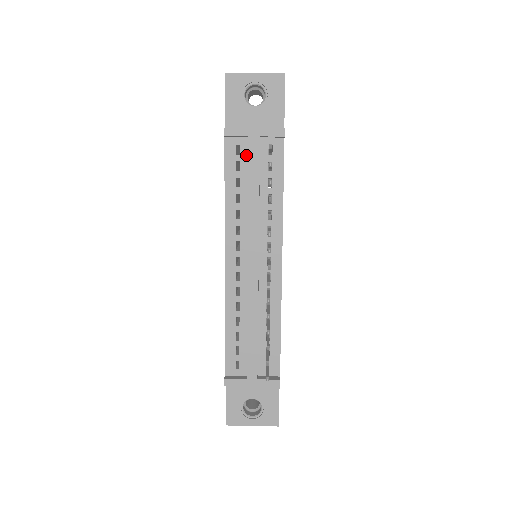
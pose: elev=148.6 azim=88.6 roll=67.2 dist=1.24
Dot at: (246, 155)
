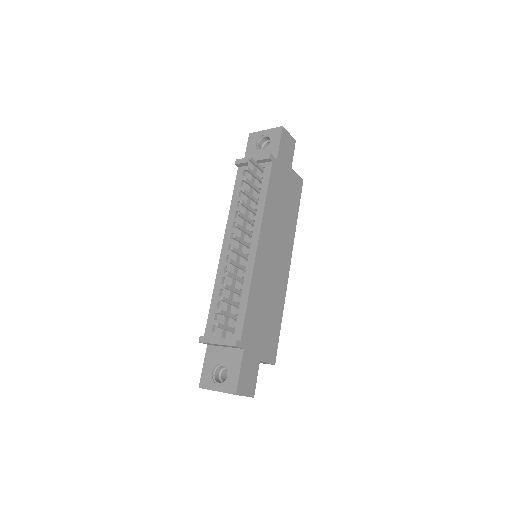
Dot at: occluded
